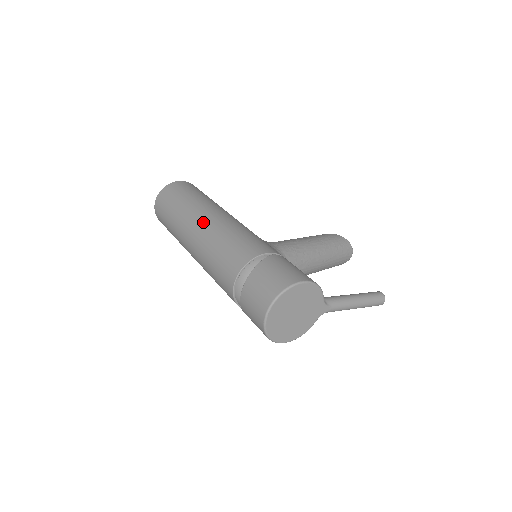
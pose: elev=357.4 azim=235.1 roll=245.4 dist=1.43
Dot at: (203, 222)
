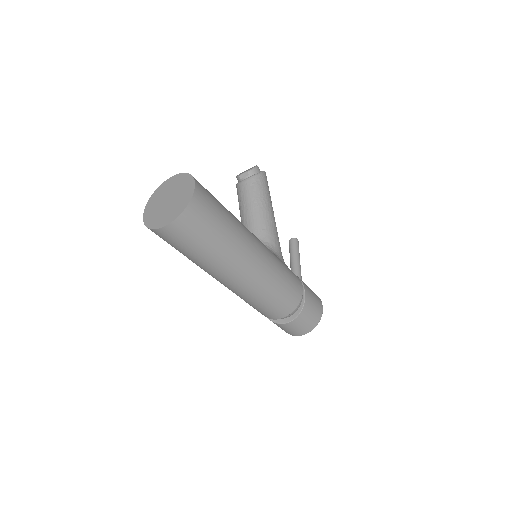
Dot at: (255, 270)
